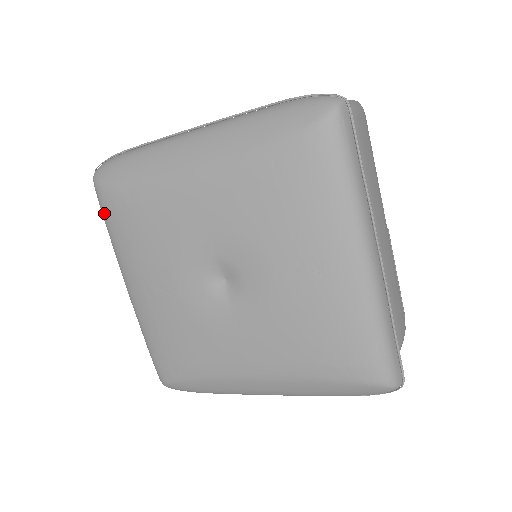
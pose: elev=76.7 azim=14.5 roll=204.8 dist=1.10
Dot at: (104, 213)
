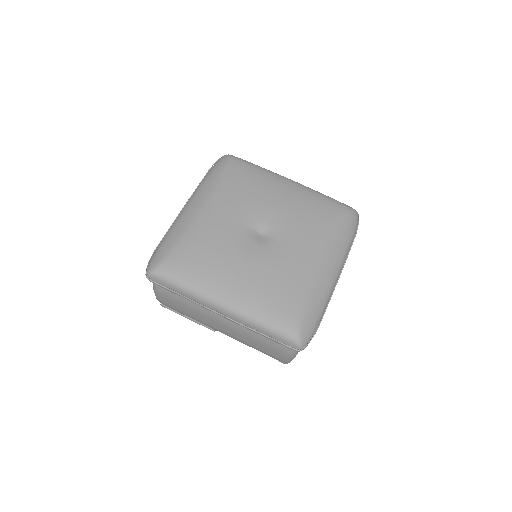
Dot at: (174, 276)
